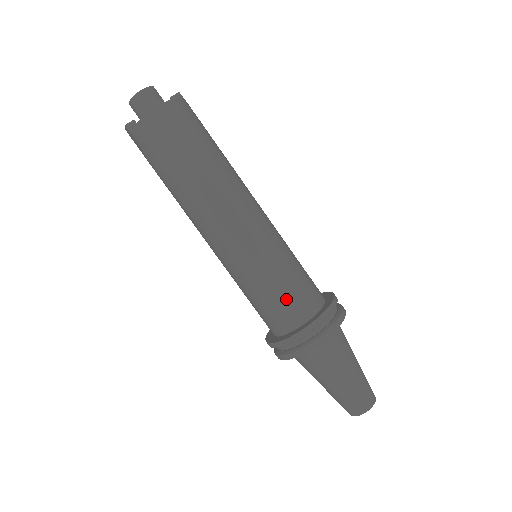
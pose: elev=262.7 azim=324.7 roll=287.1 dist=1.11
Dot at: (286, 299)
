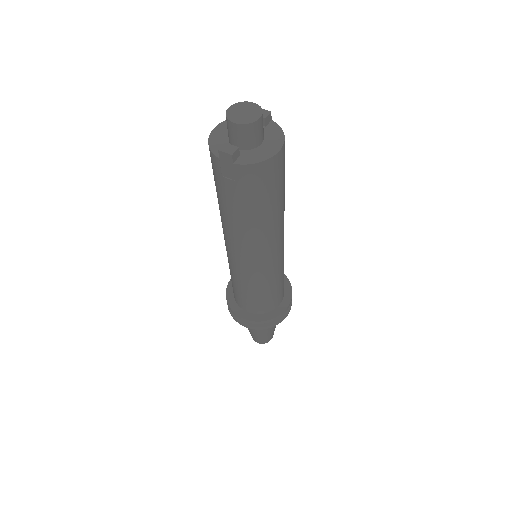
Dot at: (277, 294)
